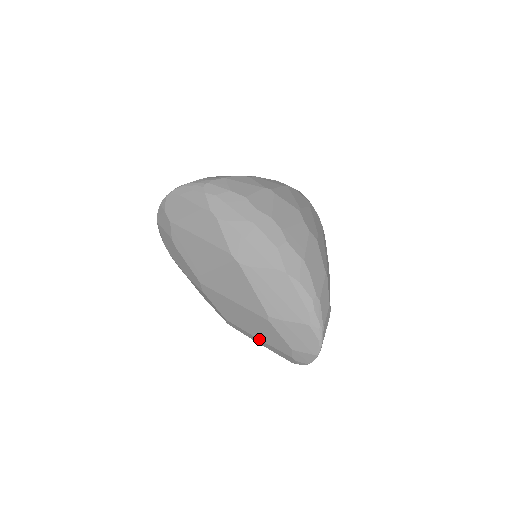
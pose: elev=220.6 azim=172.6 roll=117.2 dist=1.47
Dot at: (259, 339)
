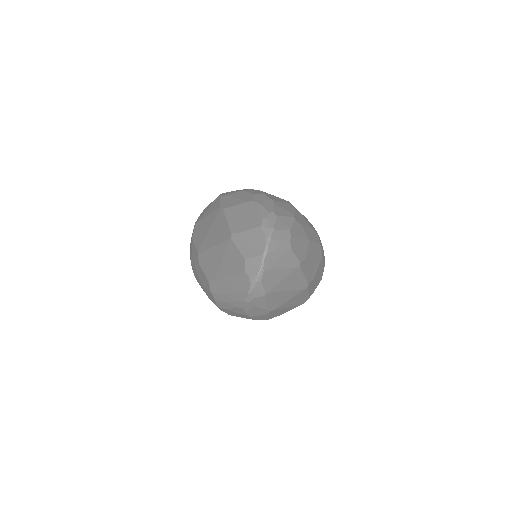
Dot at: (226, 277)
